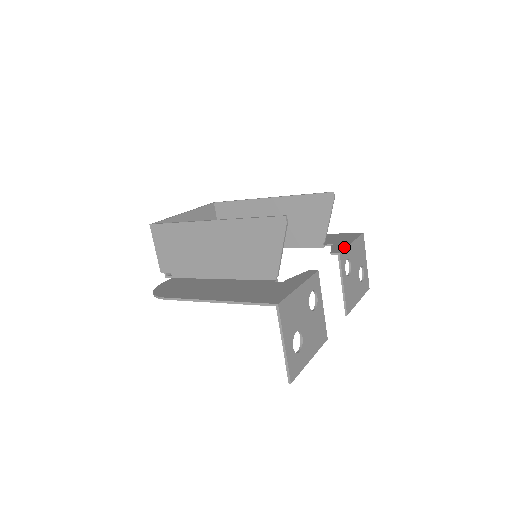
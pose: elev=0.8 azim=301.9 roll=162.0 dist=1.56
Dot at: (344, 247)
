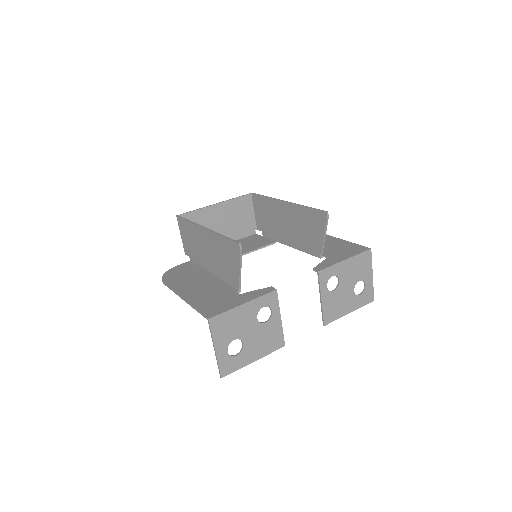
Dot at: (330, 265)
